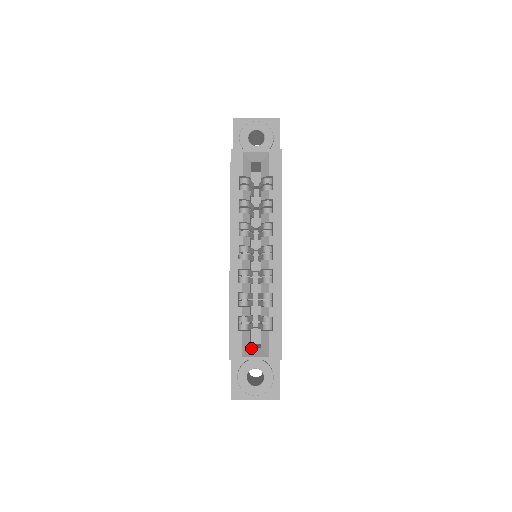
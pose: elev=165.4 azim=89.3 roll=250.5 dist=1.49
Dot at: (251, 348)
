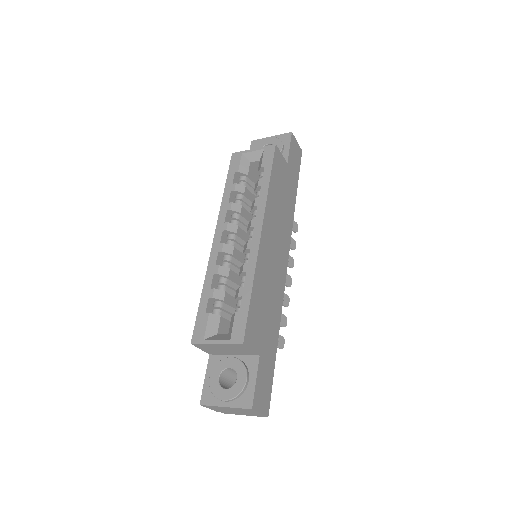
Dot at: (218, 334)
